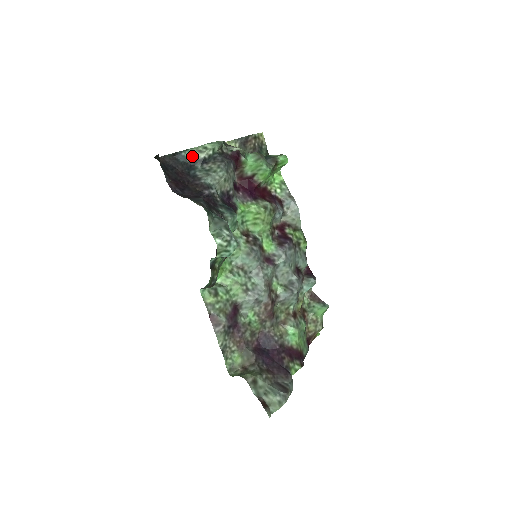
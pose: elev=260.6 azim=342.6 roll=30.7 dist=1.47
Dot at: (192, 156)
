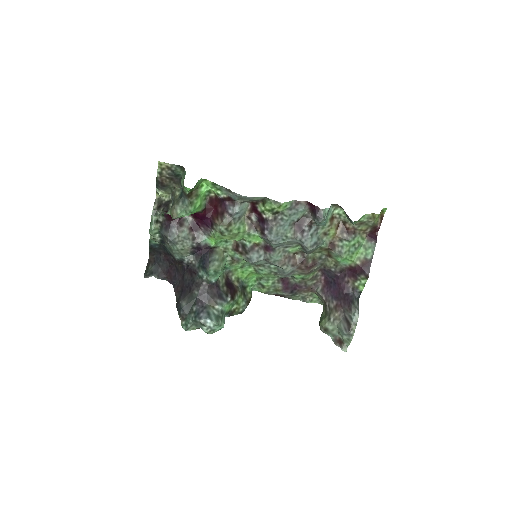
Dot at: (156, 242)
